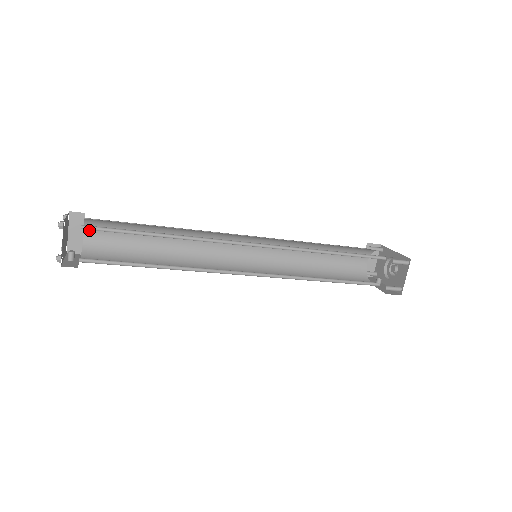
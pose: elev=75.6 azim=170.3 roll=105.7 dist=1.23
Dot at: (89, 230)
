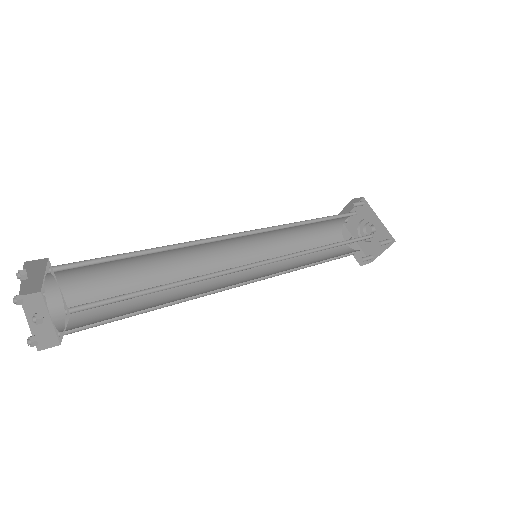
Dot at: (54, 272)
